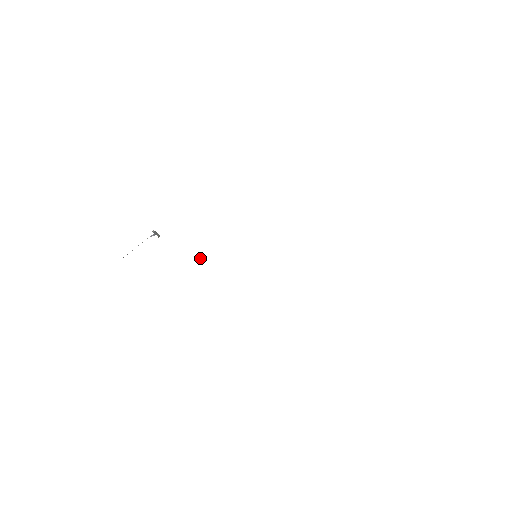
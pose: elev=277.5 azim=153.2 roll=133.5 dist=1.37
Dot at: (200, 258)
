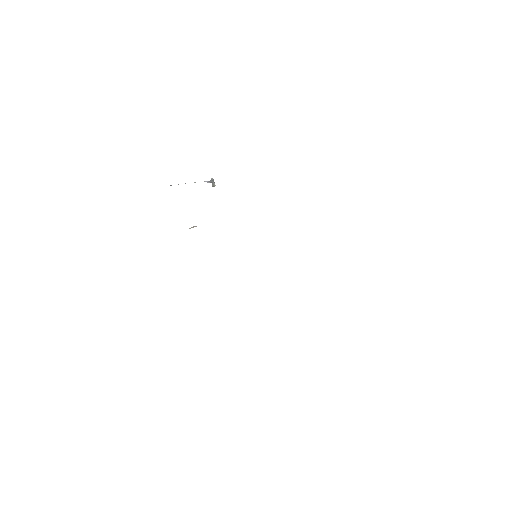
Dot at: occluded
